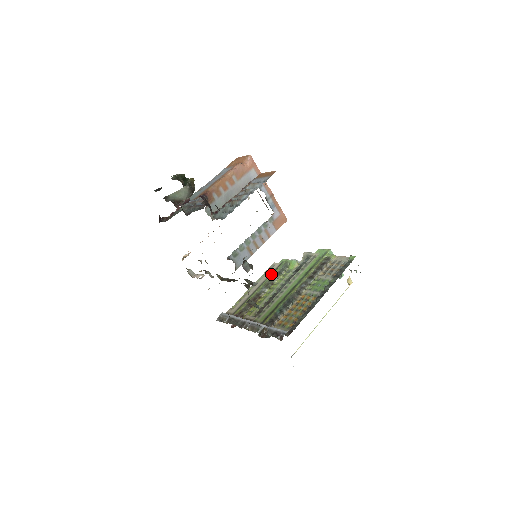
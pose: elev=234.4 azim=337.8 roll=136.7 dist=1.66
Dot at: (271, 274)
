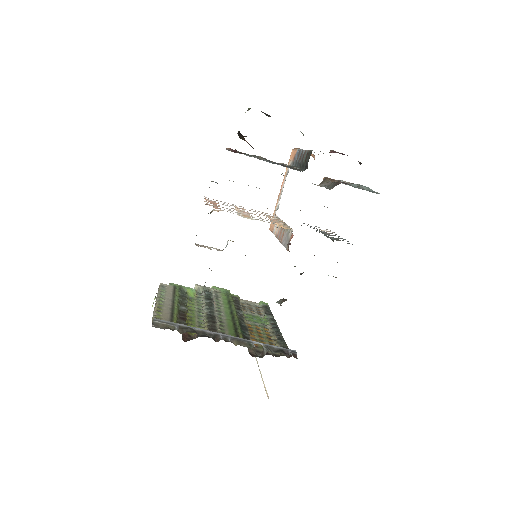
Dot at: (175, 294)
